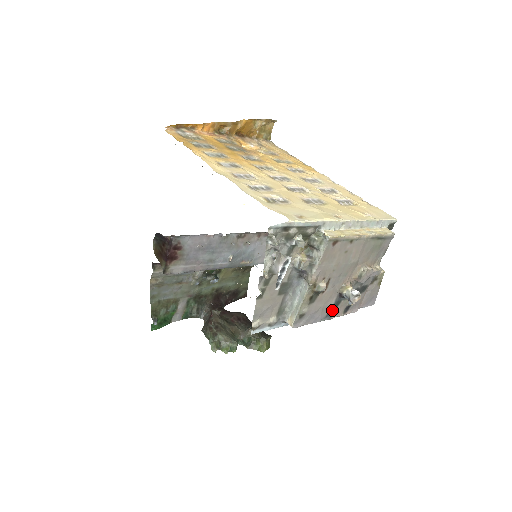
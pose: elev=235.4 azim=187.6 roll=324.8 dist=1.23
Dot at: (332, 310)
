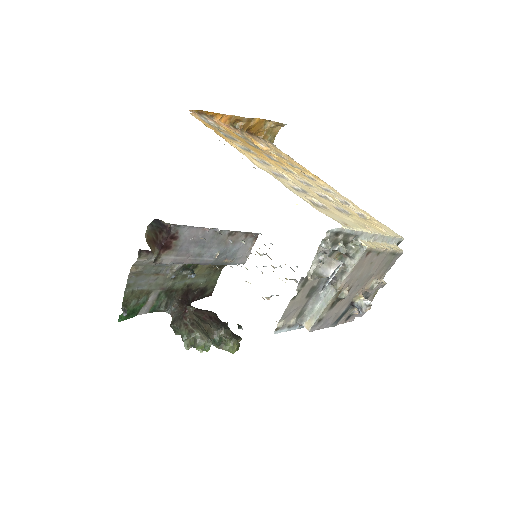
Dot at: (340, 317)
